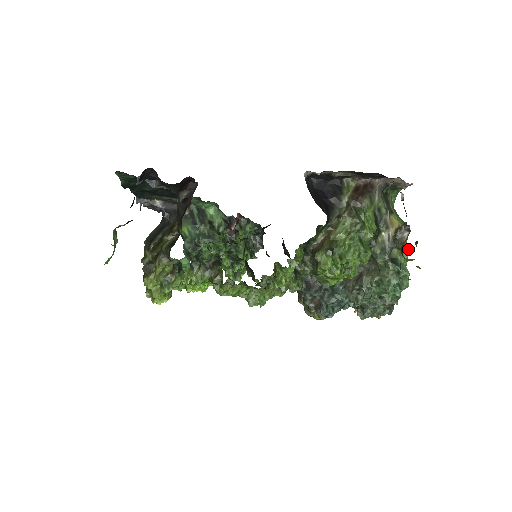
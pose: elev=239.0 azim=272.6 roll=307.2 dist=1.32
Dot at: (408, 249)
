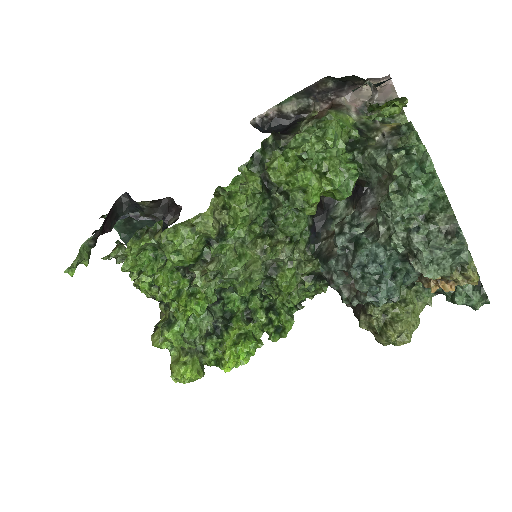
Dot at: (415, 131)
